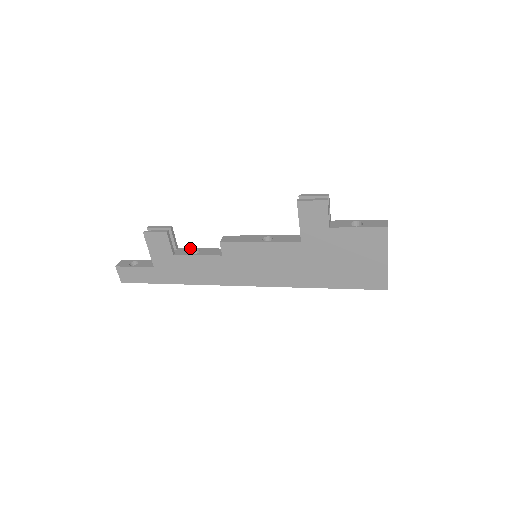
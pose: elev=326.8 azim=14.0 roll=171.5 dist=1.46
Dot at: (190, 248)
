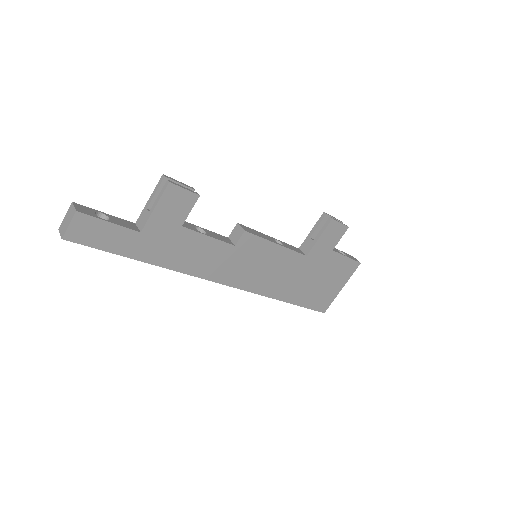
Dot at: (190, 223)
